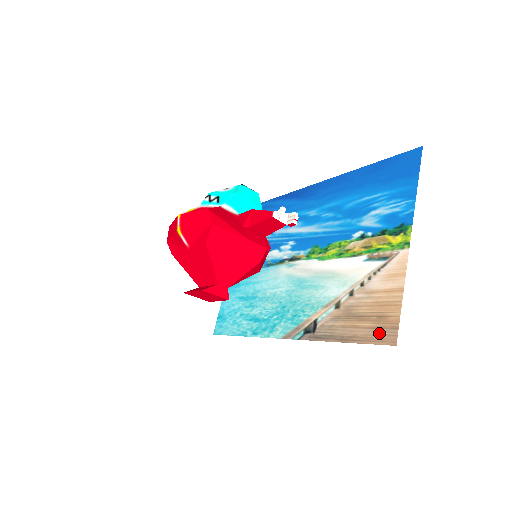
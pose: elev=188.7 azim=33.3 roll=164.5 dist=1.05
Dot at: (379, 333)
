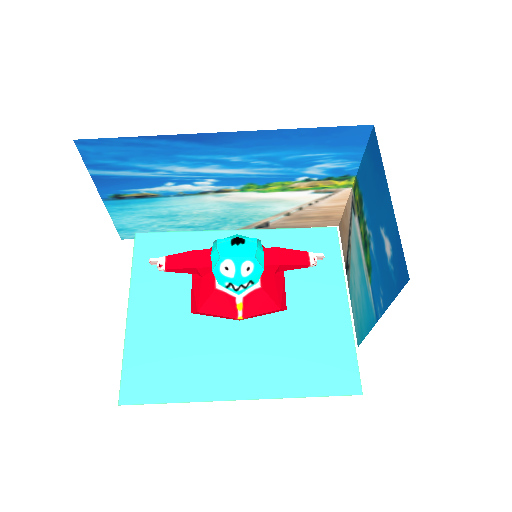
Dot at: (326, 223)
